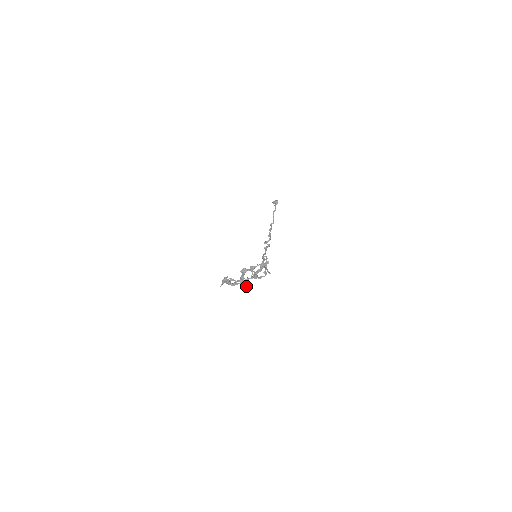
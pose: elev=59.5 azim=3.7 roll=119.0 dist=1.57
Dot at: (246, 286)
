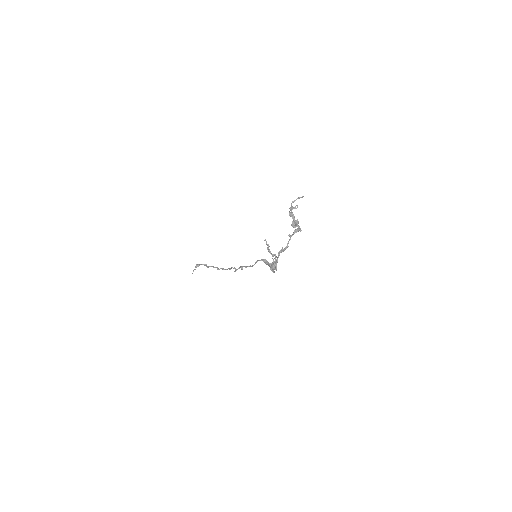
Dot at: (297, 229)
